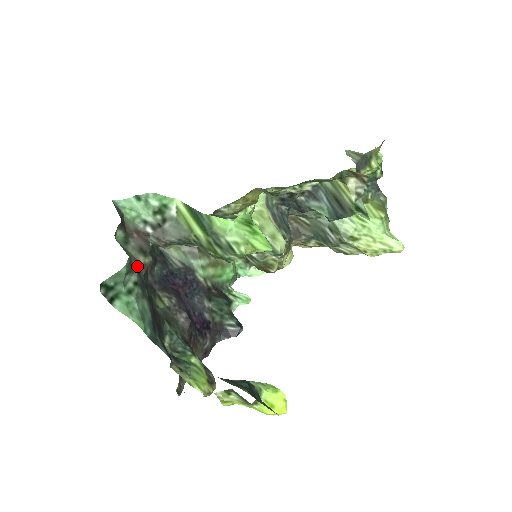
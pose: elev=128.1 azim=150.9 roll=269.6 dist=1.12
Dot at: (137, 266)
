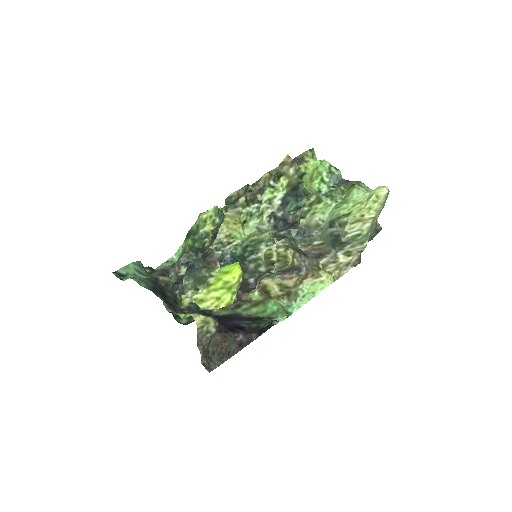
Dot at: (154, 278)
